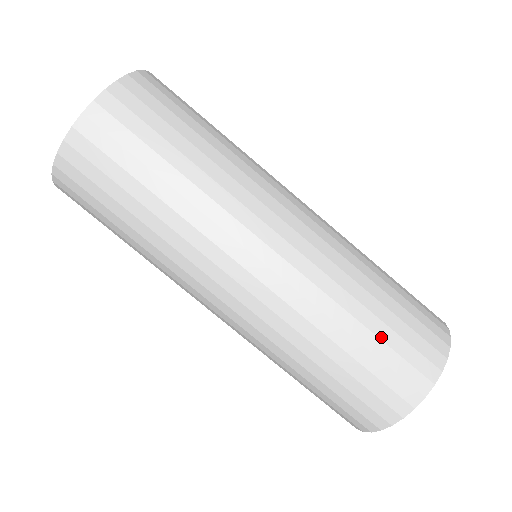
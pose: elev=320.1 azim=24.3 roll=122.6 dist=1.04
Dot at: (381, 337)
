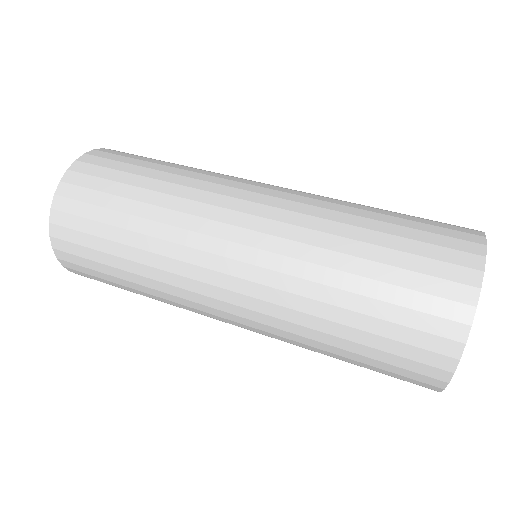
Dot at: (402, 218)
